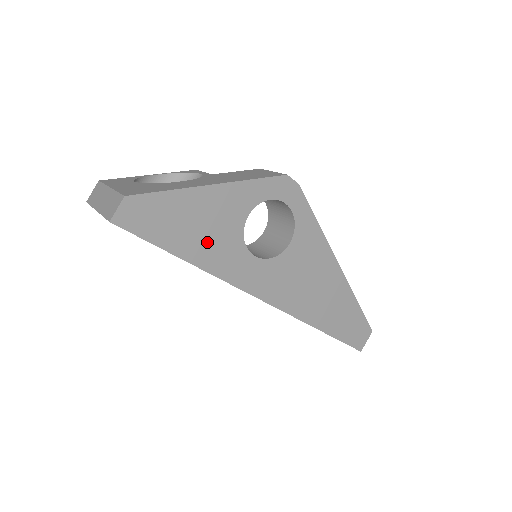
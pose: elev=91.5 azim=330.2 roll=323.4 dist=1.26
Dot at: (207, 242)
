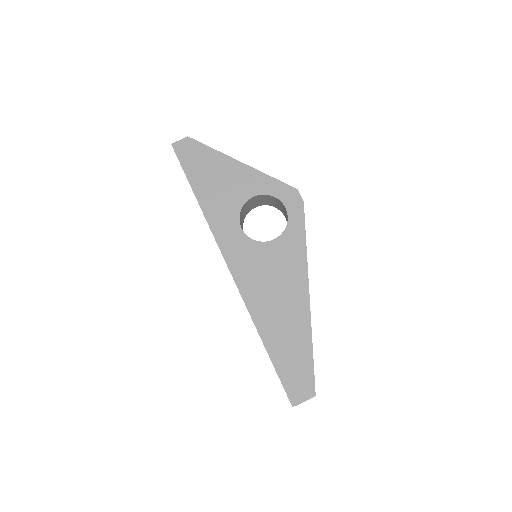
Dot at: (216, 194)
